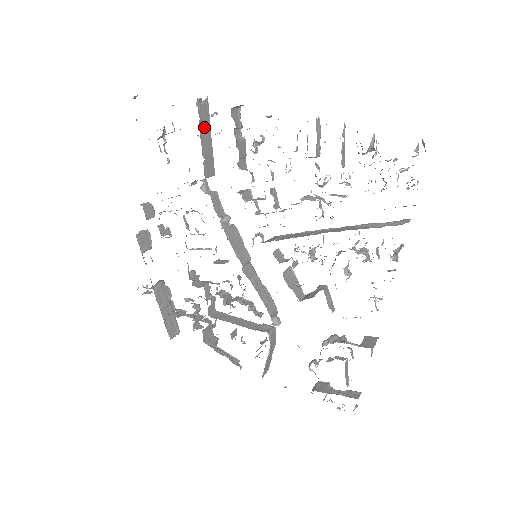
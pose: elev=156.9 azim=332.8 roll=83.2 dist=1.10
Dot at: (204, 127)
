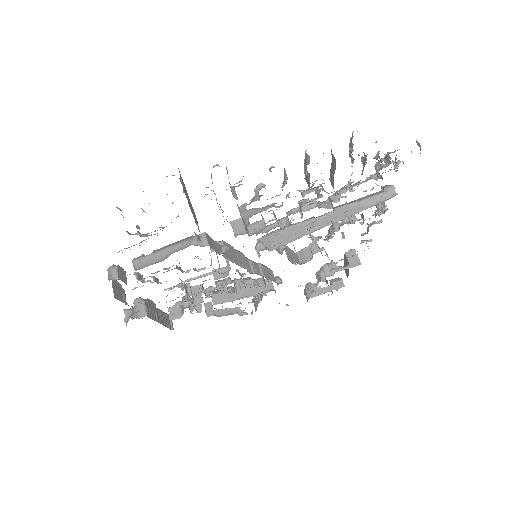
Dot at: occluded
